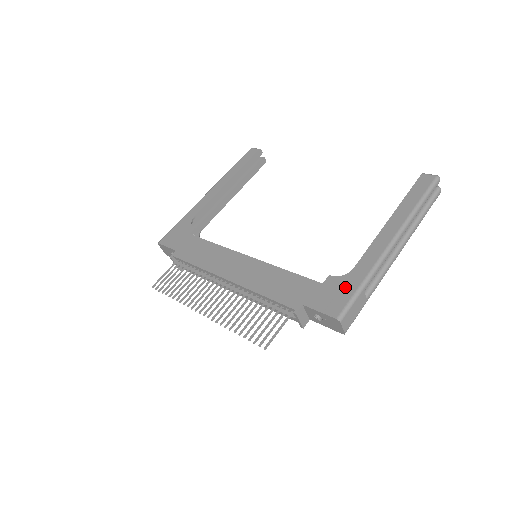
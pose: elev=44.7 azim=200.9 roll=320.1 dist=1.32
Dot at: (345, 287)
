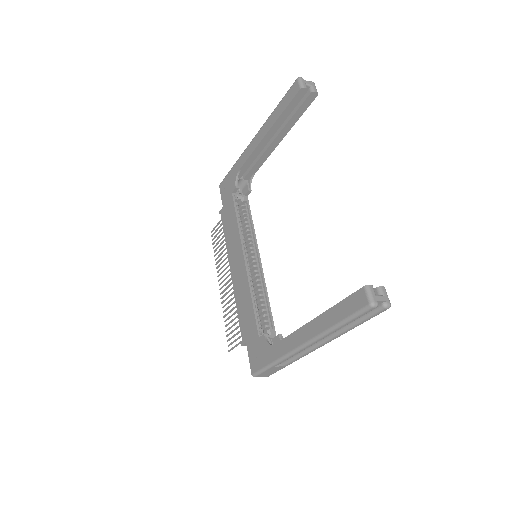
Dot at: (264, 355)
